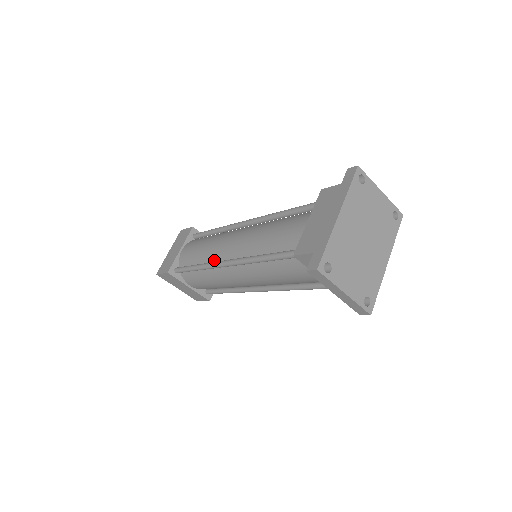
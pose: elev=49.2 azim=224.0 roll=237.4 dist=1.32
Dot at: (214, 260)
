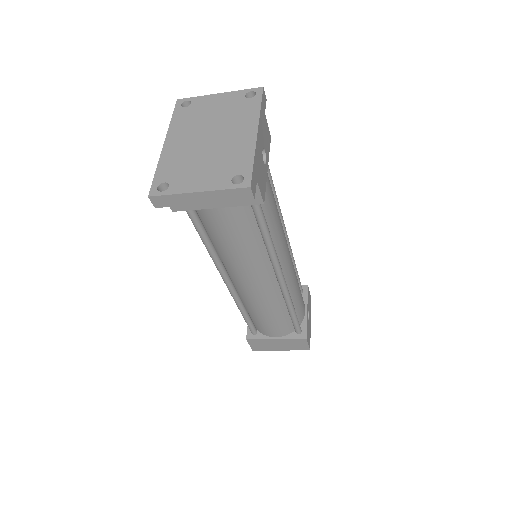
Dot at: occluded
